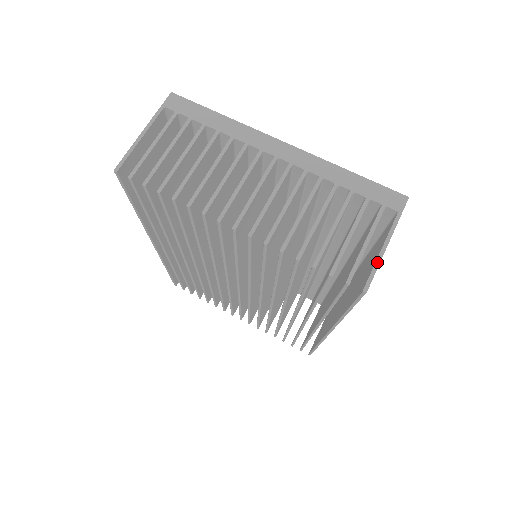
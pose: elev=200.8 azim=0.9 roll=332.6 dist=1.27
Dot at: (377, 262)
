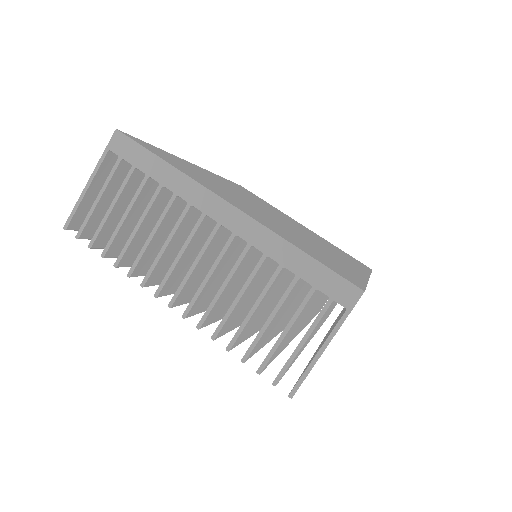
Dot at: (309, 367)
